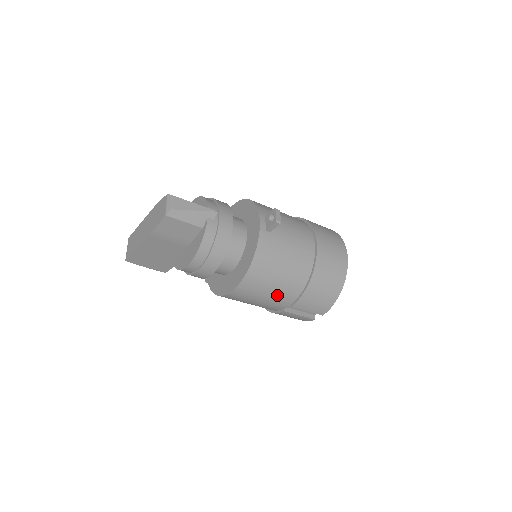
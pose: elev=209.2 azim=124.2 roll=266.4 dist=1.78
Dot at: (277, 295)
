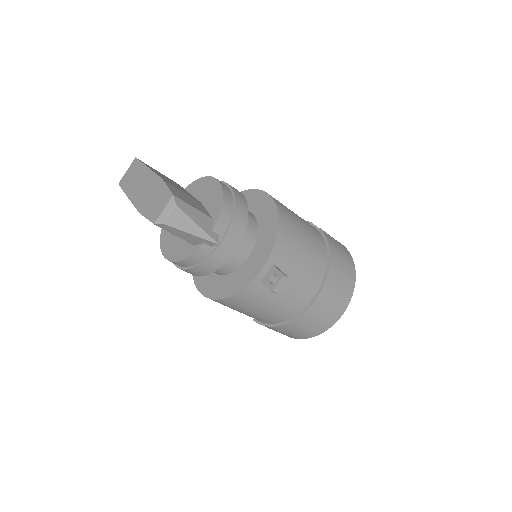
Dot at: occluded
